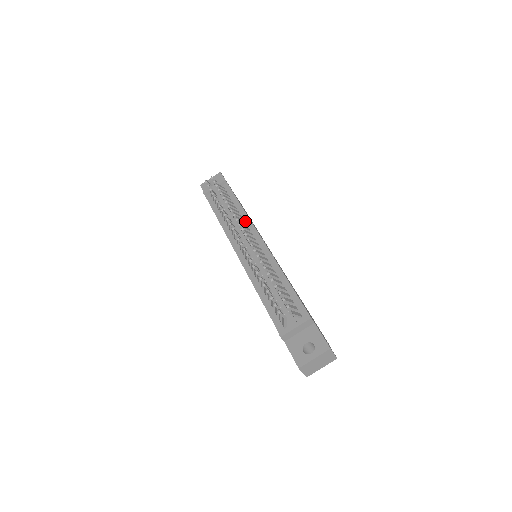
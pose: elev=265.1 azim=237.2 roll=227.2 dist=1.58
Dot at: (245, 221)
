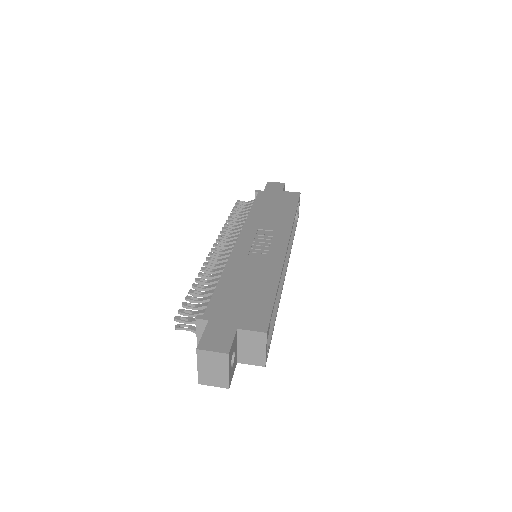
Dot at: occluded
